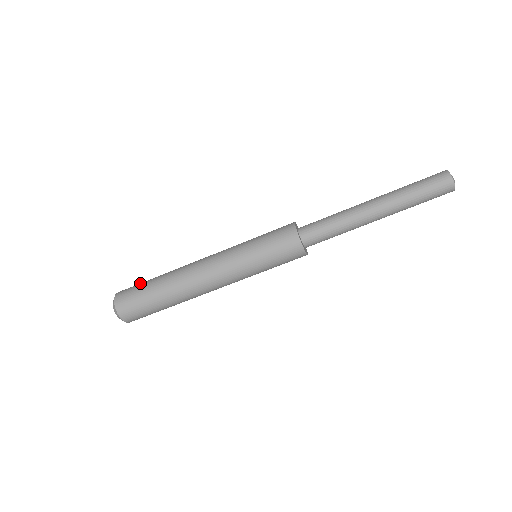
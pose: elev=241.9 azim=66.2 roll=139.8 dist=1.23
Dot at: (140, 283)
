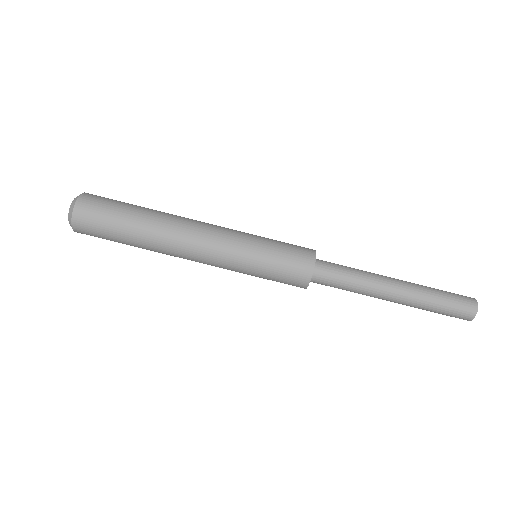
Dot at: occluded
